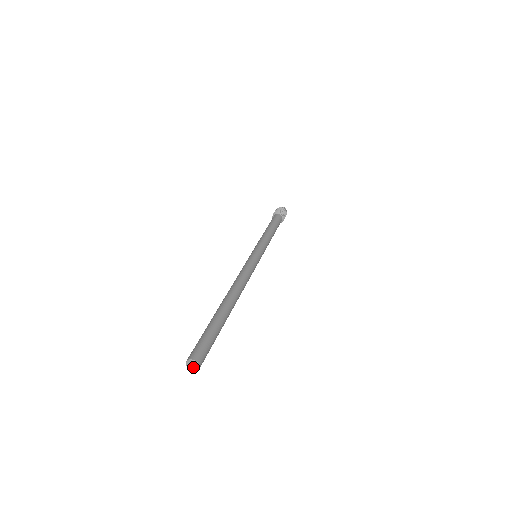
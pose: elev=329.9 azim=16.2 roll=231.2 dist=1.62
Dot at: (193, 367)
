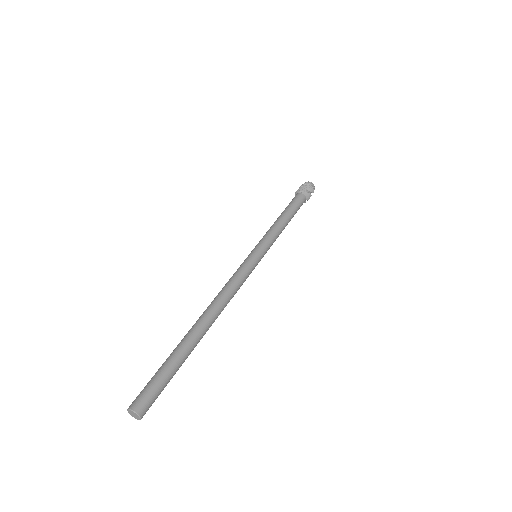
Dot at: (135, 416)
